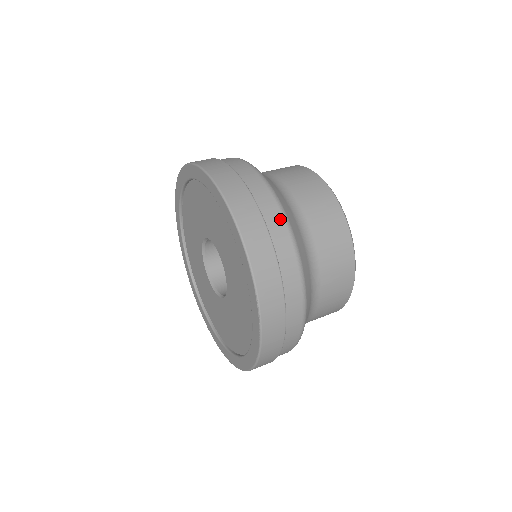
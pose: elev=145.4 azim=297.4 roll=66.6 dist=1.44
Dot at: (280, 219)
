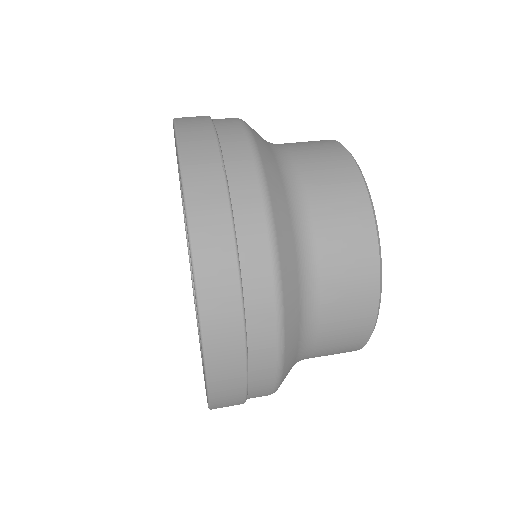
Dot at: (272, 351)
